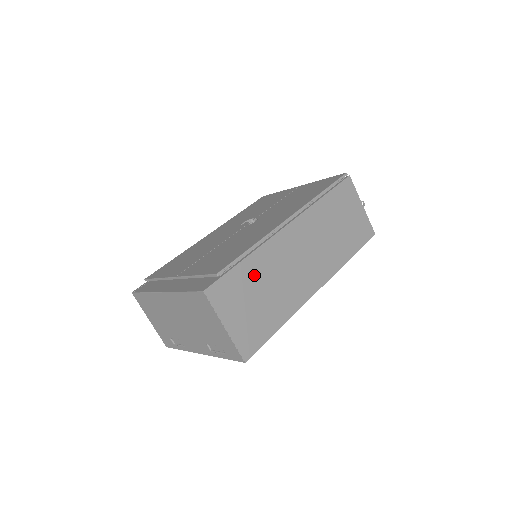
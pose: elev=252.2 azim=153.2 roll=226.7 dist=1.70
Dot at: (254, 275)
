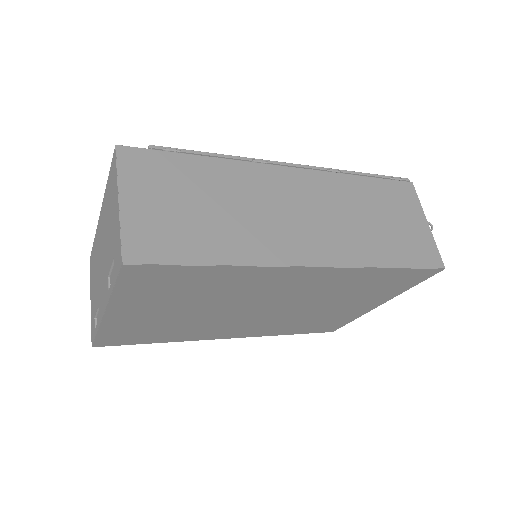
Dot at: (206, 179)
